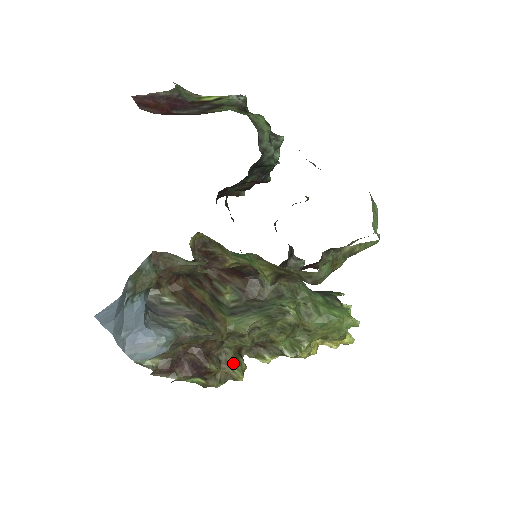
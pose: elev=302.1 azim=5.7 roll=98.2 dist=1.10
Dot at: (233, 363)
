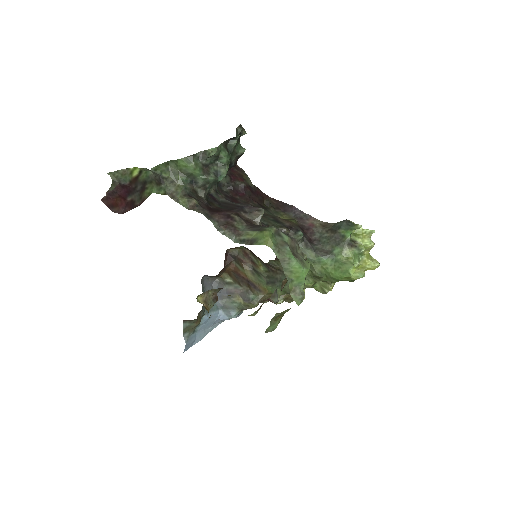
Dot at: occluded
